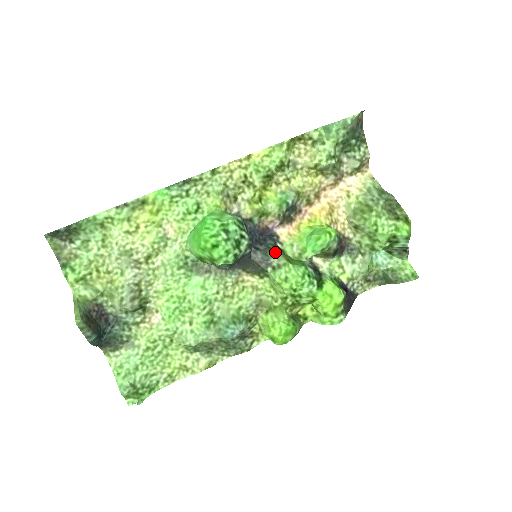
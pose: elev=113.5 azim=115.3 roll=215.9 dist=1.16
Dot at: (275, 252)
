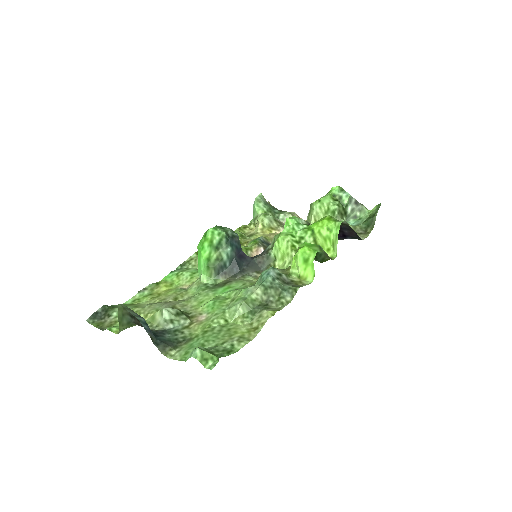
Dot at: occluded
